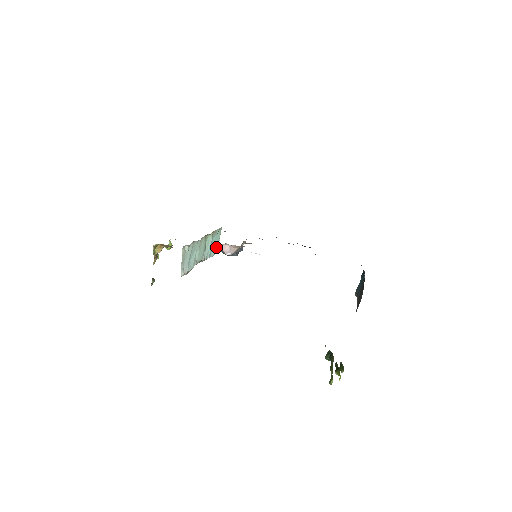
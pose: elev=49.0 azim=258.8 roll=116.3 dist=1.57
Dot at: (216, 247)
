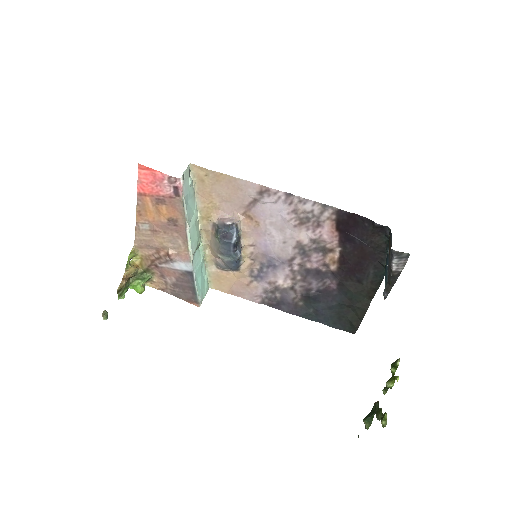
Dot at: (201, 292)
